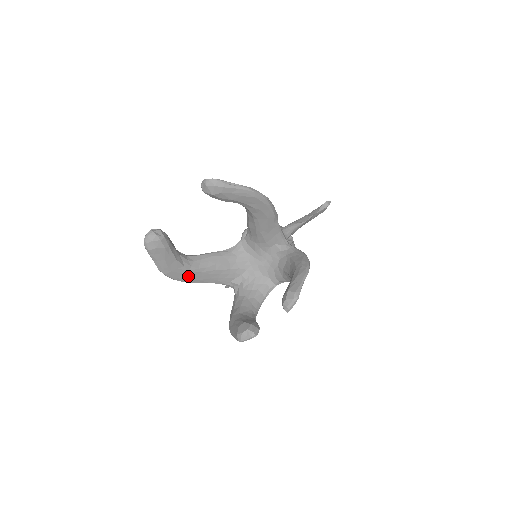
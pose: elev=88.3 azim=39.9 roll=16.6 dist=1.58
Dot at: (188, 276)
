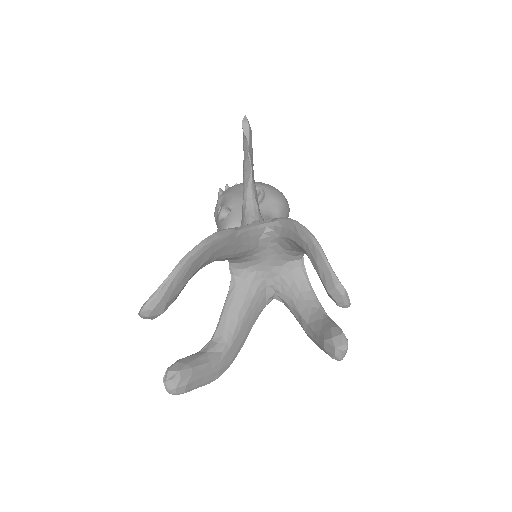
Dot at: (234, 350)
